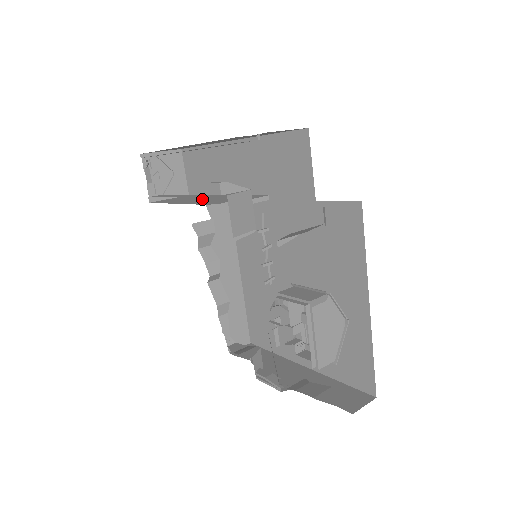
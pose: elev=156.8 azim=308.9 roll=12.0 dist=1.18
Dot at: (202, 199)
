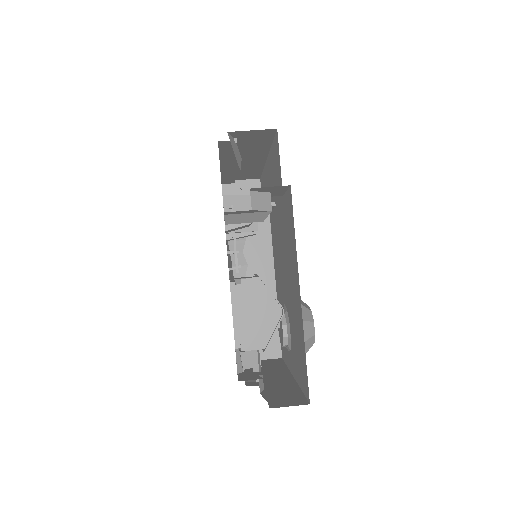
Dot at: occluded
